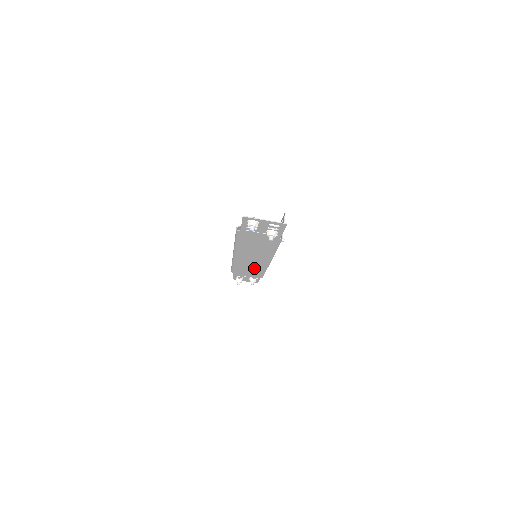
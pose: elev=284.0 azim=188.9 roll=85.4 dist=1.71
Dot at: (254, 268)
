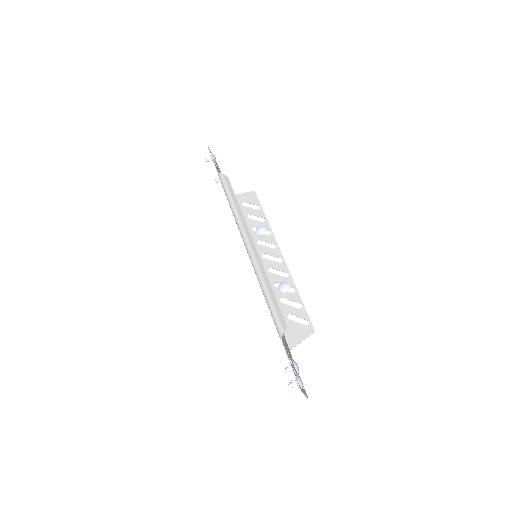
Dot at: occluded
